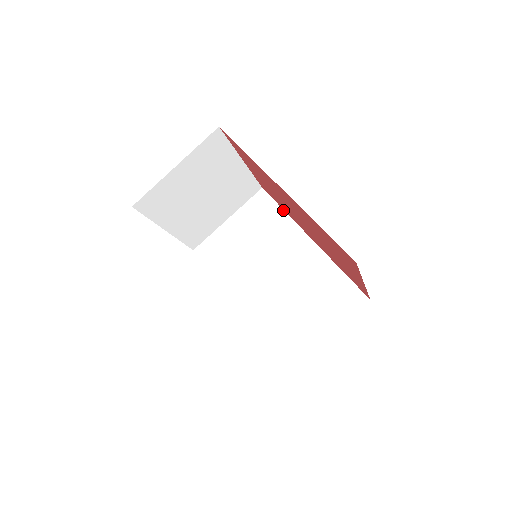
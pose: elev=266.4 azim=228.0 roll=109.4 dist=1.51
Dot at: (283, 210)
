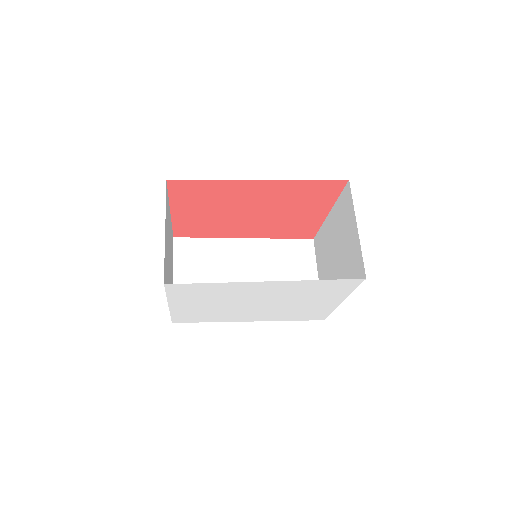
Dot at: (206, 238)
